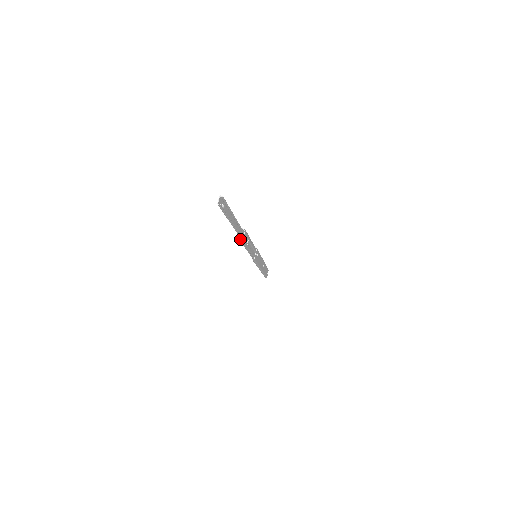
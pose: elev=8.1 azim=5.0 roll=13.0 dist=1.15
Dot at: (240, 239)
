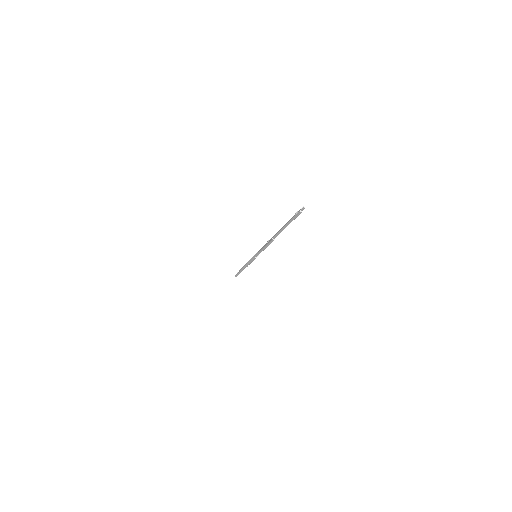
Dot at: (273, 239)
